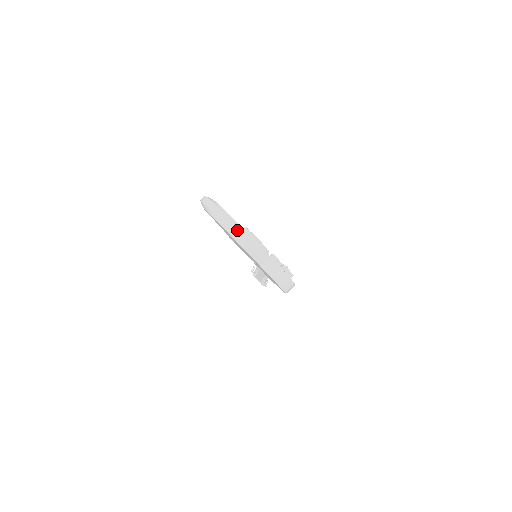
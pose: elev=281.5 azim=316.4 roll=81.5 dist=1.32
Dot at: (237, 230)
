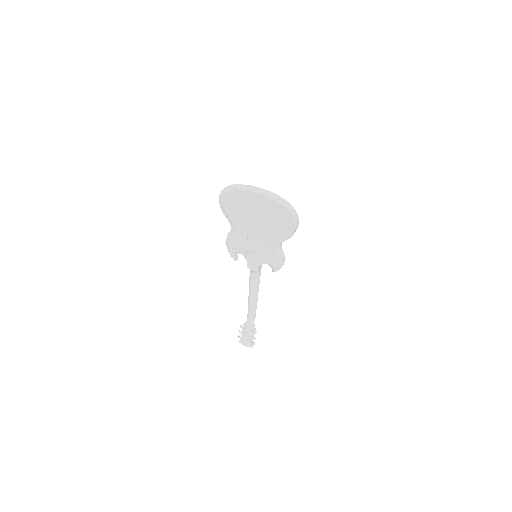
Dot at: (255, 188)
